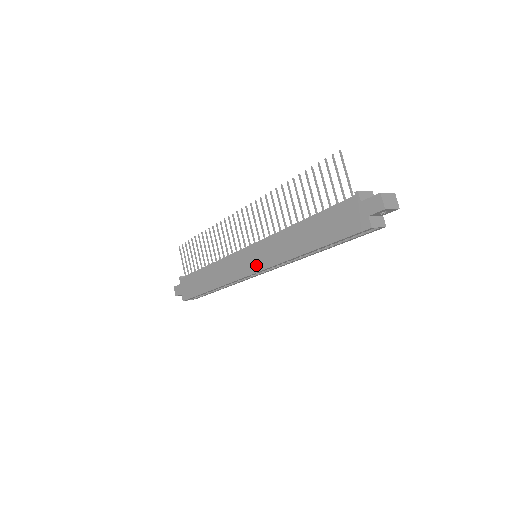
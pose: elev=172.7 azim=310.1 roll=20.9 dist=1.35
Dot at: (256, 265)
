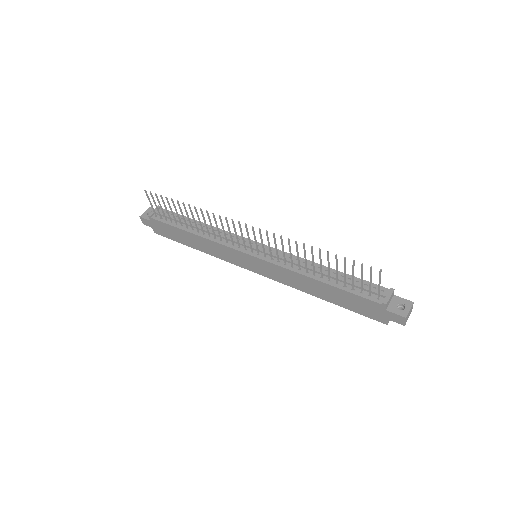
Dot at: (259, 271)
